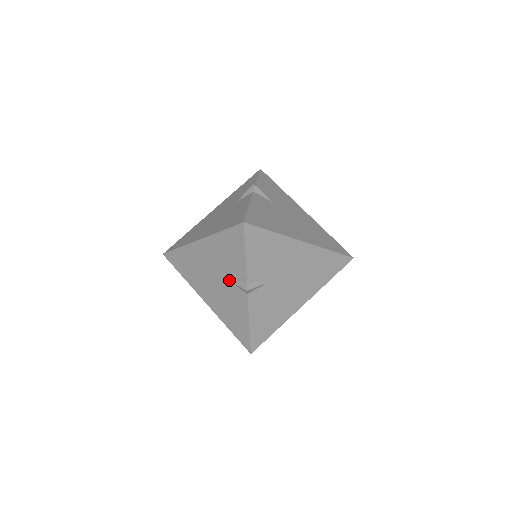
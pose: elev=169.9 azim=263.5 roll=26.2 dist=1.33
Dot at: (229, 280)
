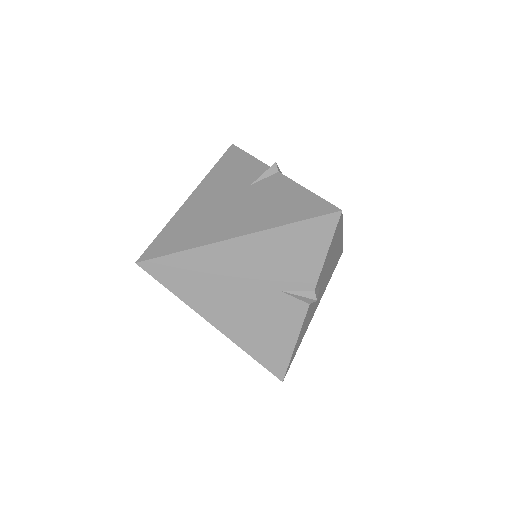
Dot at: (280, 290)
